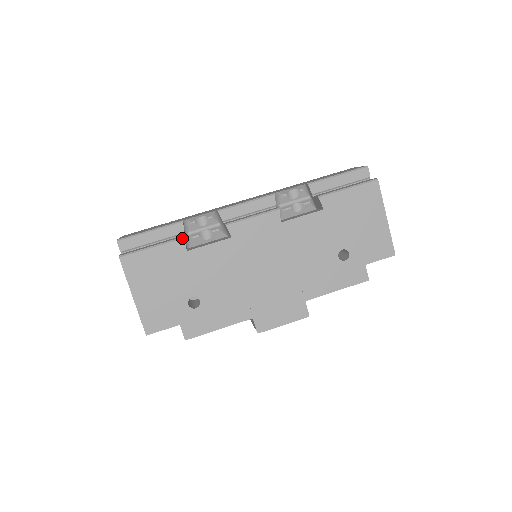
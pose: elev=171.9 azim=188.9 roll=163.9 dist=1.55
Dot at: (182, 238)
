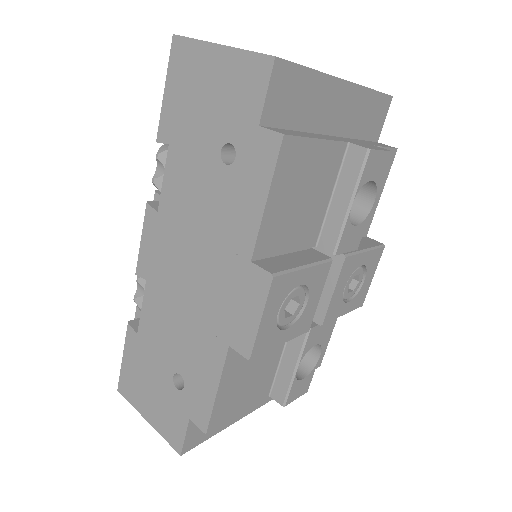
Dot at: (127, 325)
